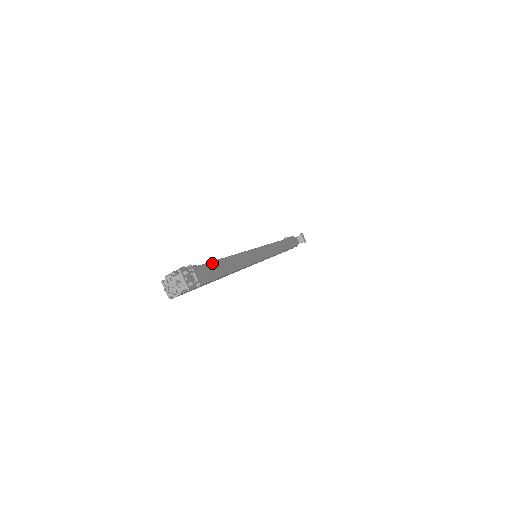
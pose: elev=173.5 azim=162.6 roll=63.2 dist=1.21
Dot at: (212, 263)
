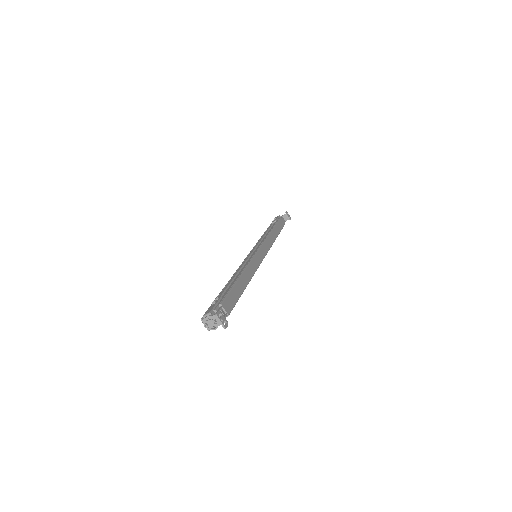
Dot at: (232, 290)
